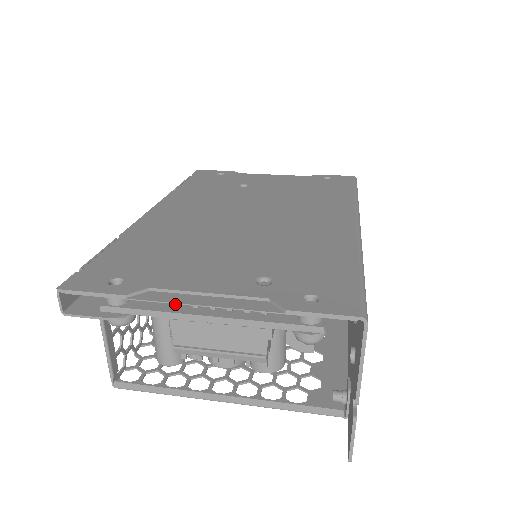
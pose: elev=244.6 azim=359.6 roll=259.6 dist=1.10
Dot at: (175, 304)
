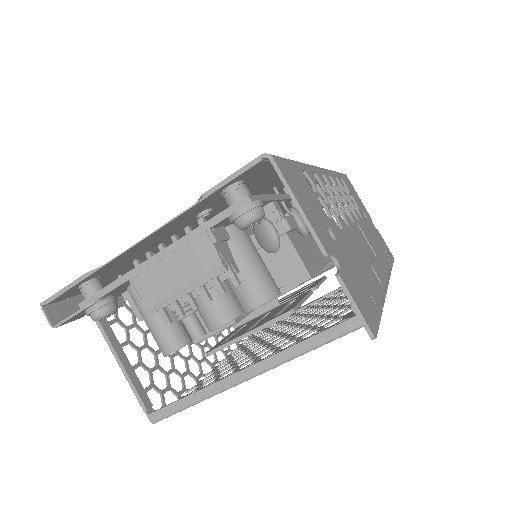
Dot at: occluded
